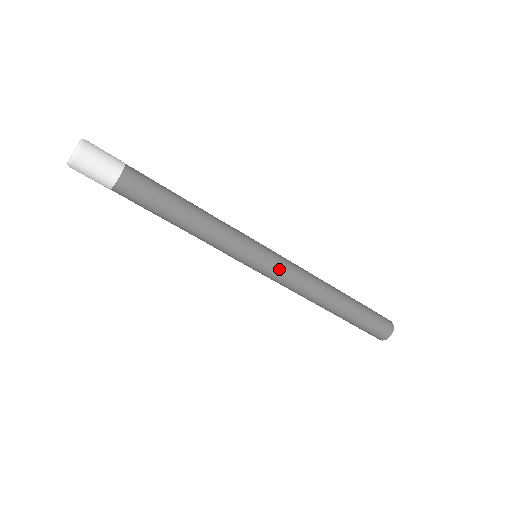
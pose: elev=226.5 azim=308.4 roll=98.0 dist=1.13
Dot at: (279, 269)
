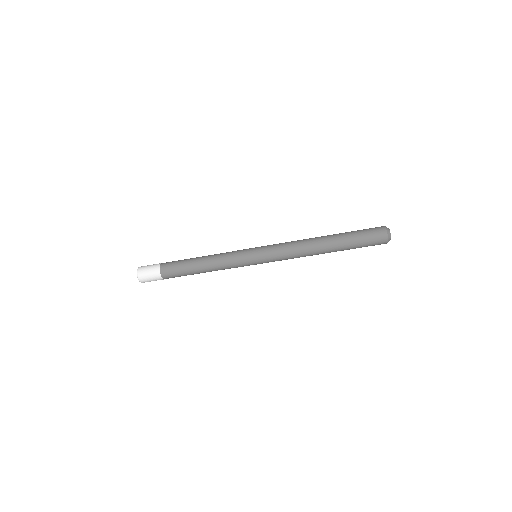
Dot at: (271, 258)
